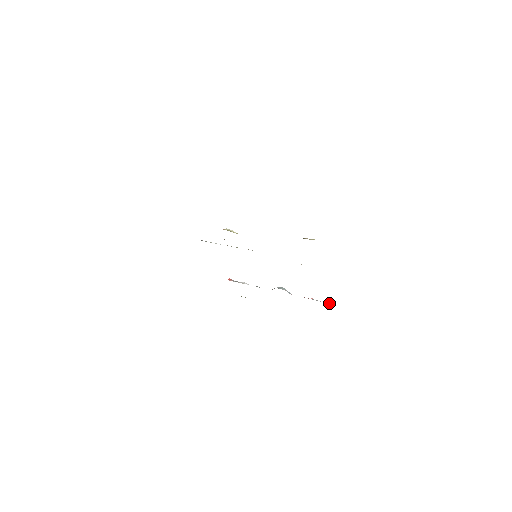
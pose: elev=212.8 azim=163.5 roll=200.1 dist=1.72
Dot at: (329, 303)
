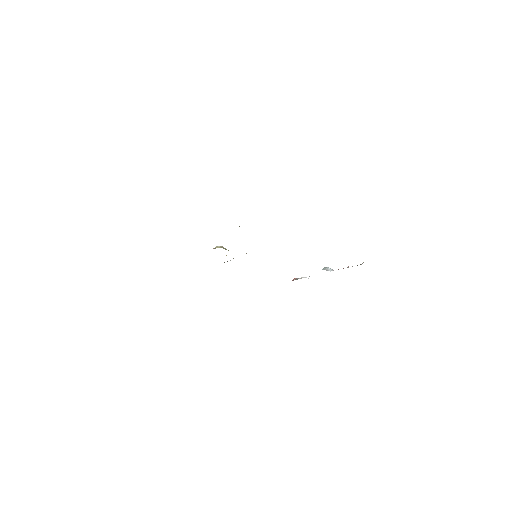
Dot at: occluded
